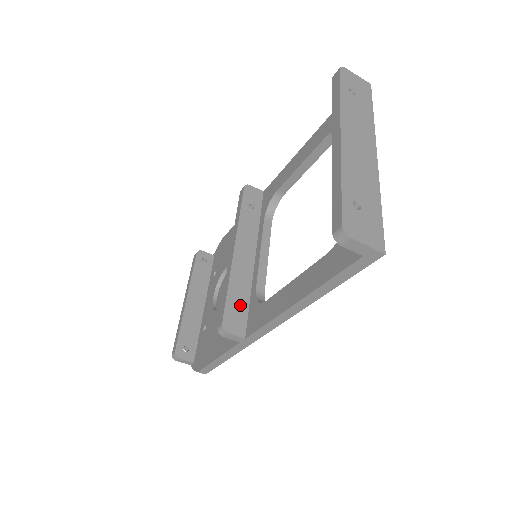
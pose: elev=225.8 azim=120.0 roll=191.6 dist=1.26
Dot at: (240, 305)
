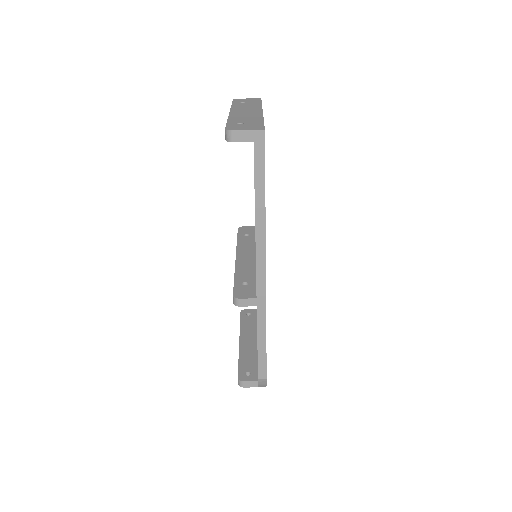
Dot at: (247, 283)
